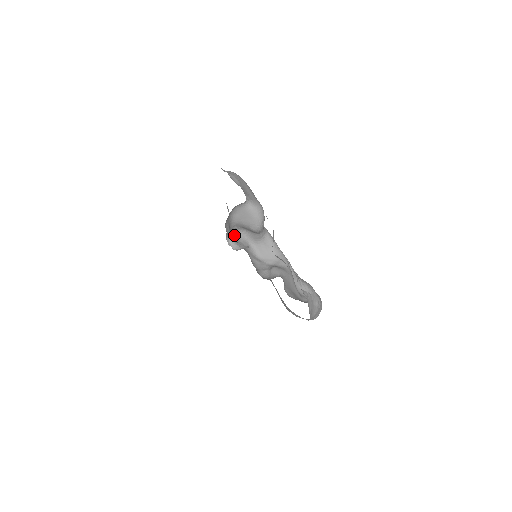
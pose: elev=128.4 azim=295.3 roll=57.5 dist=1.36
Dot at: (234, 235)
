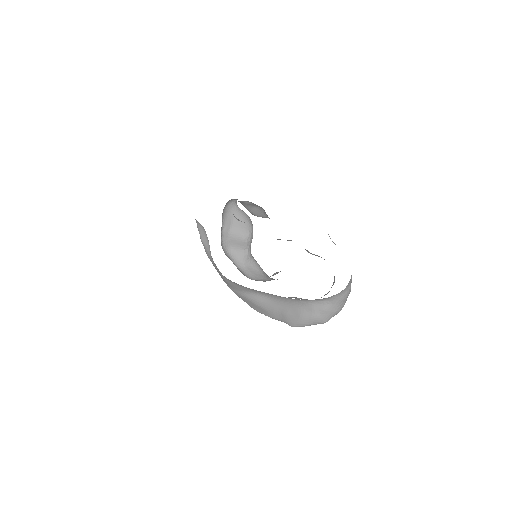
Dot at: (222, 247)
